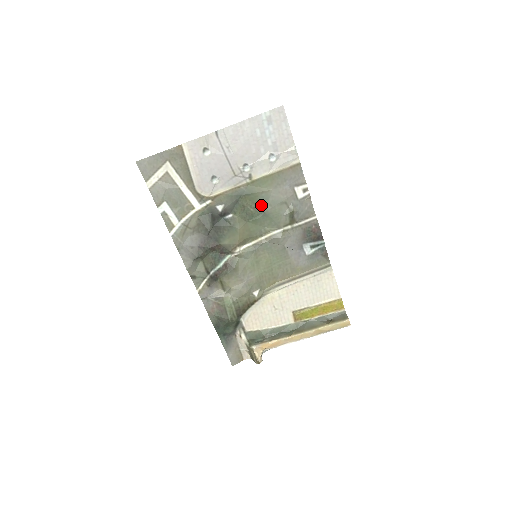
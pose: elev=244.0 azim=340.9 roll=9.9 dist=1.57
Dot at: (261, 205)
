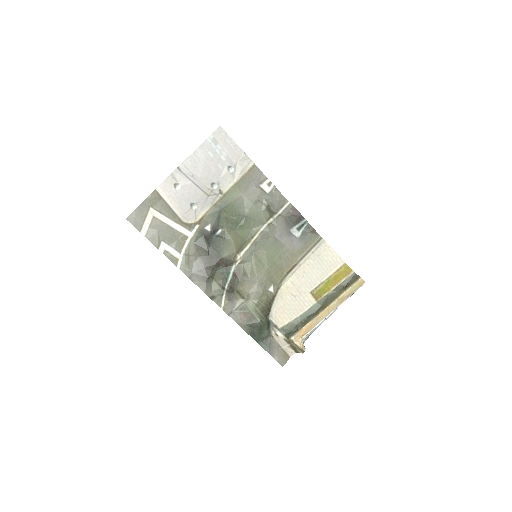
Dot at: (240, 211)
